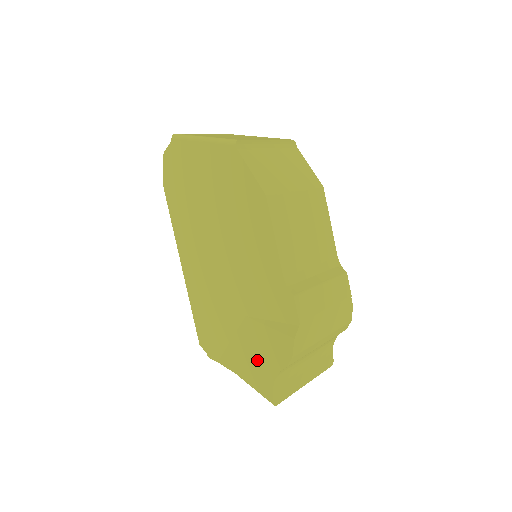
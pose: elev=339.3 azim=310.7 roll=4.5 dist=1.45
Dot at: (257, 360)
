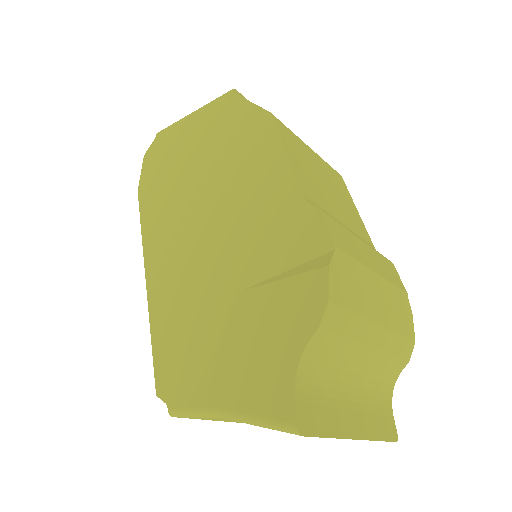
Dot at: (260, 354)
